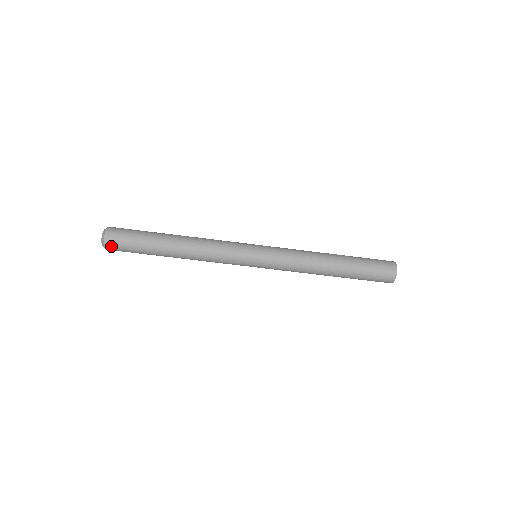
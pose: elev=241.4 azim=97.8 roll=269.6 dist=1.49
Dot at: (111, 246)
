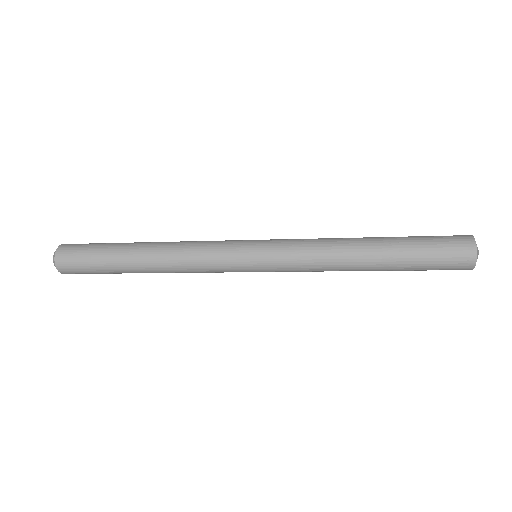
Dot at: occluded
